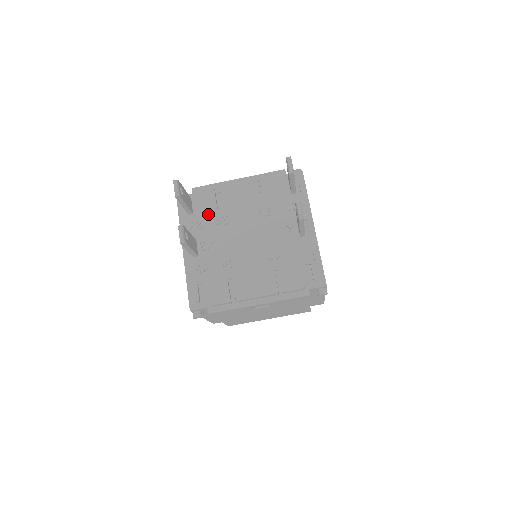
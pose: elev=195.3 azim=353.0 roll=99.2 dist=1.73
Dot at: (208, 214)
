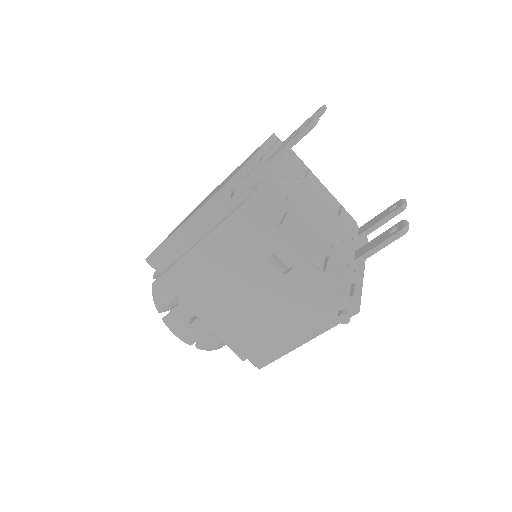
Dot at: (293, 166)
